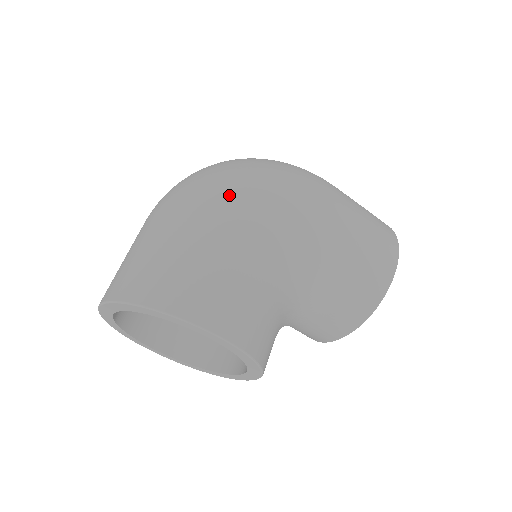
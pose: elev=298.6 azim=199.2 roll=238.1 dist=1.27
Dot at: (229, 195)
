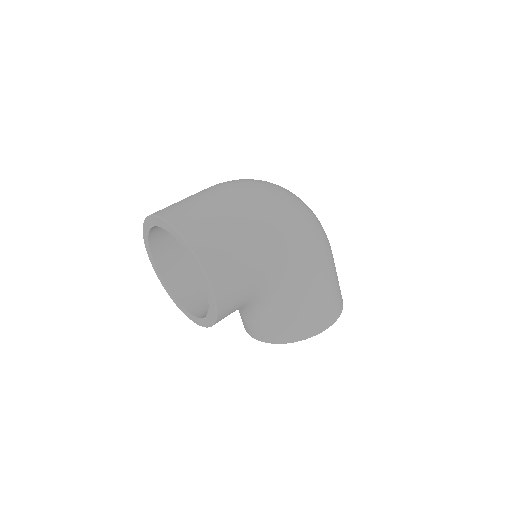
Dot at: (275, 215)
